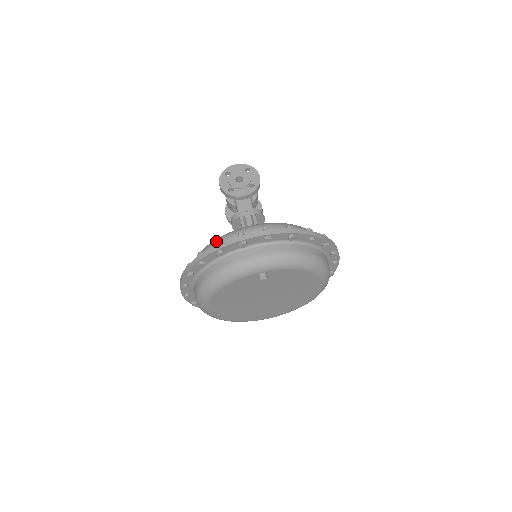
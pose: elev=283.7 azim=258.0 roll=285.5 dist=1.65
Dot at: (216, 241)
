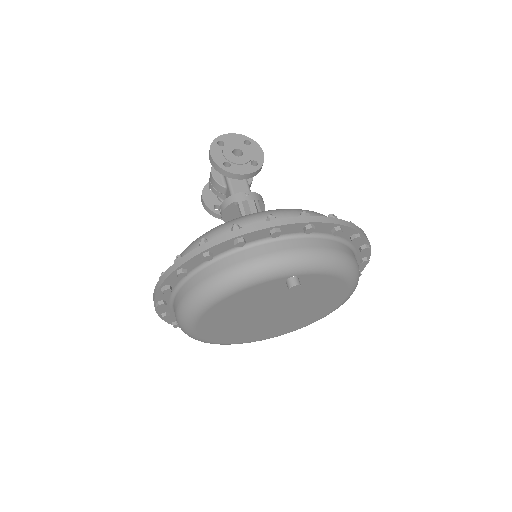
Dot at: (233, 224)
